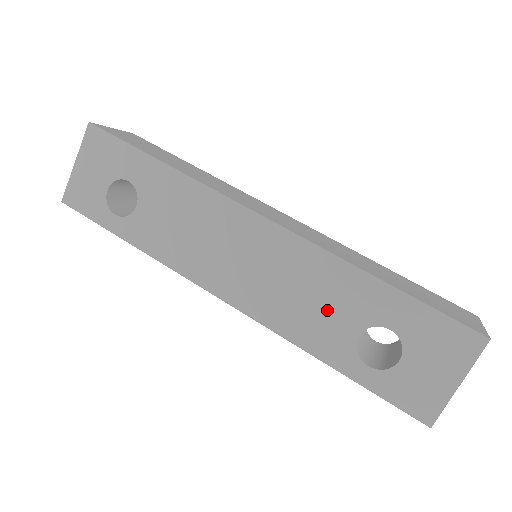
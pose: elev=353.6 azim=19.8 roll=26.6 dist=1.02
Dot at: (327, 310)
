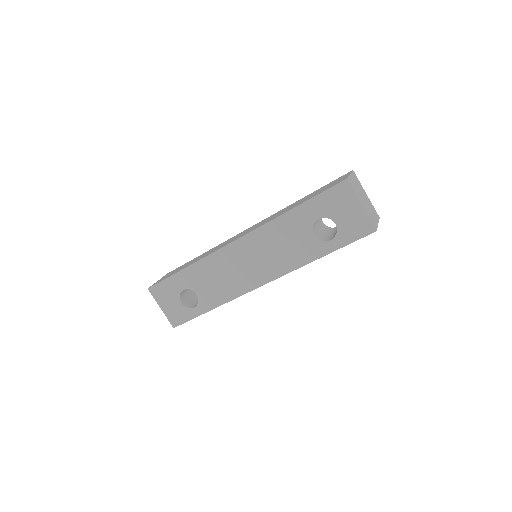
Dot at: (294, 241)
